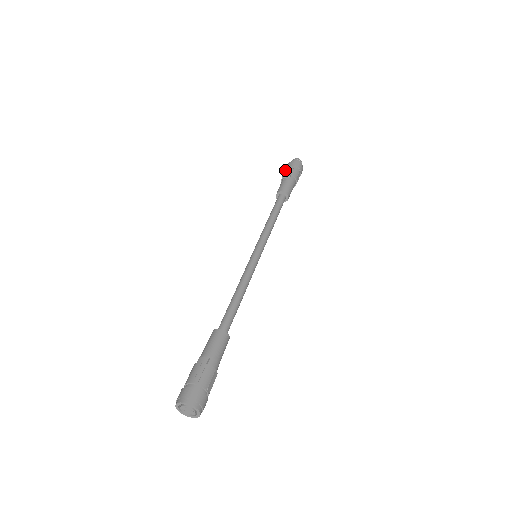
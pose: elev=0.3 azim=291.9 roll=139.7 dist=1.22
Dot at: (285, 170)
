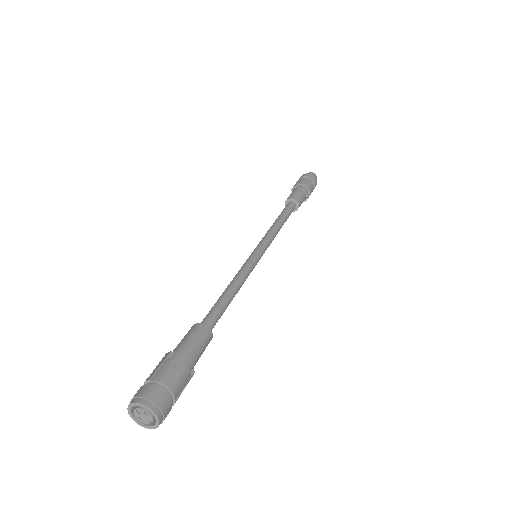
Dot at: occluded
